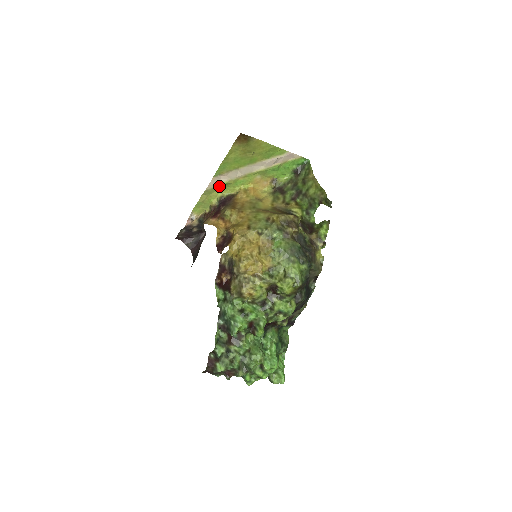
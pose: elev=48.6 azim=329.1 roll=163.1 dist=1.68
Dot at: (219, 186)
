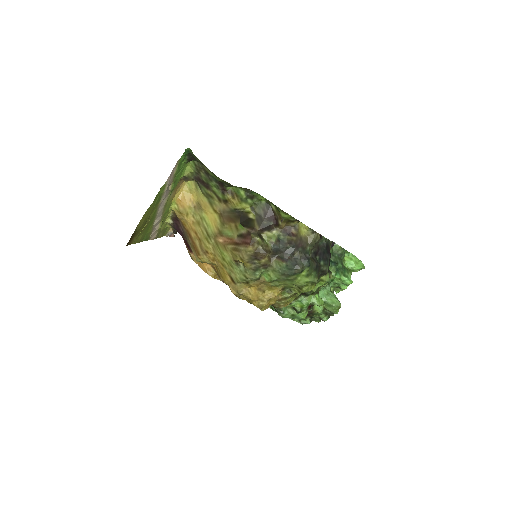
Dot at: (159, 229)
